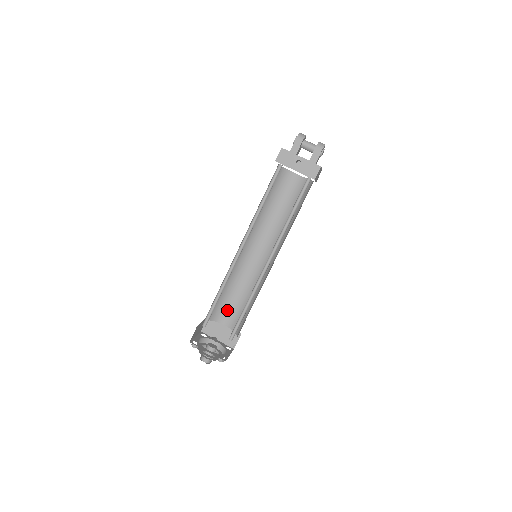
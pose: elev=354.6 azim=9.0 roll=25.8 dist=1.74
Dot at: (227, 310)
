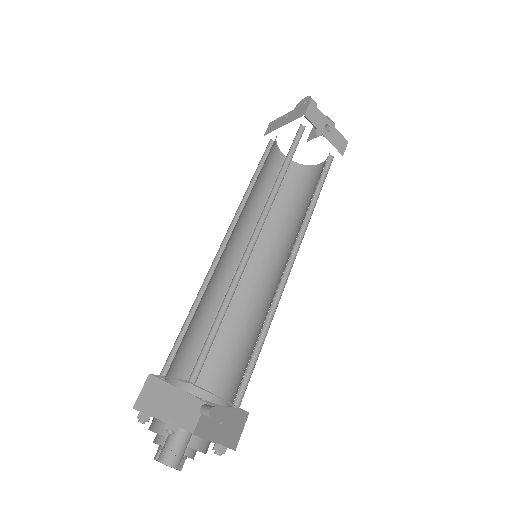
Dot at: (186, 358)
